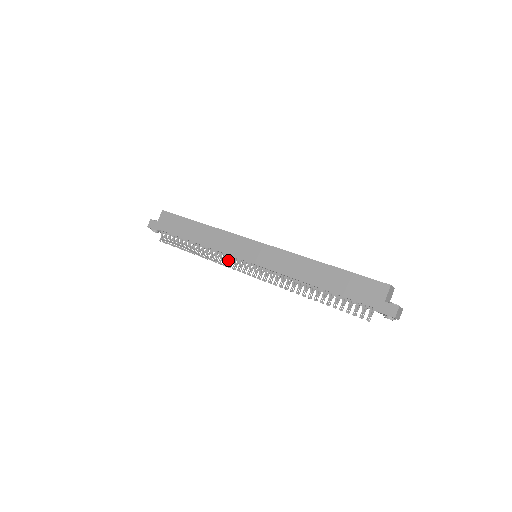
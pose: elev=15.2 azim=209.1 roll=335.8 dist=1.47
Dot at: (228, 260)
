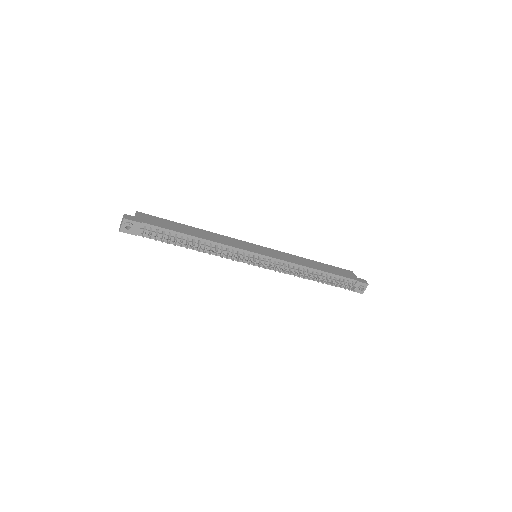
Dot at: (232, 257)
